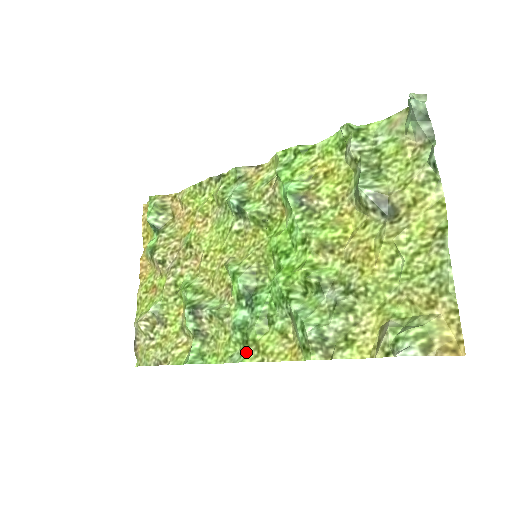
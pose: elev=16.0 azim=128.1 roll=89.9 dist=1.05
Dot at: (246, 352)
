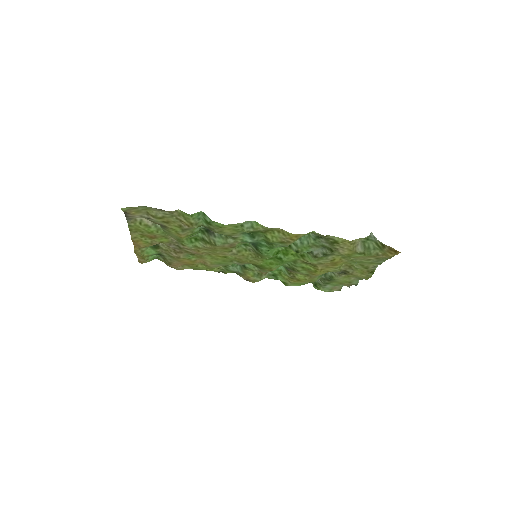
Dot at: (255, 229)
